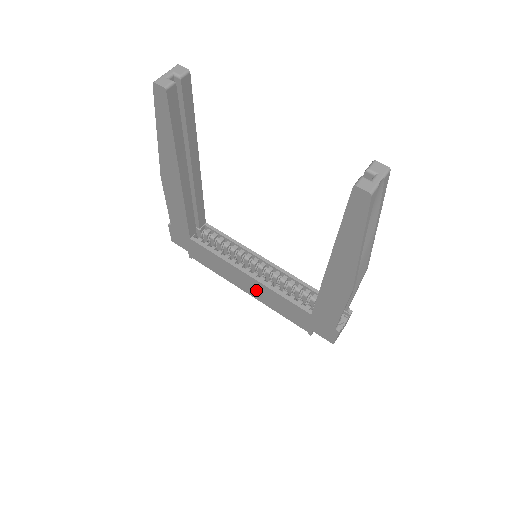
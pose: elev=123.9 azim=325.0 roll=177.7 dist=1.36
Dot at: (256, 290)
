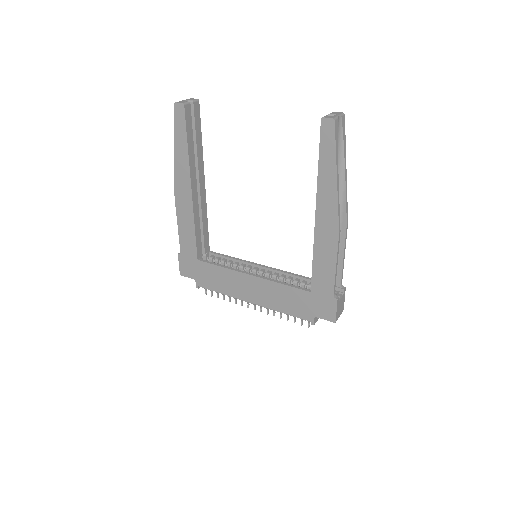
Dot at: (259, 292)
